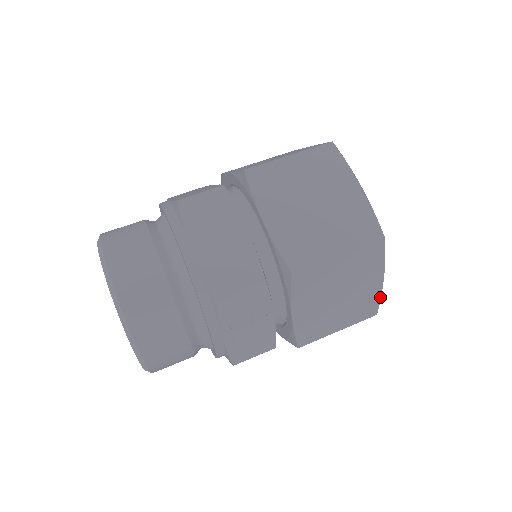
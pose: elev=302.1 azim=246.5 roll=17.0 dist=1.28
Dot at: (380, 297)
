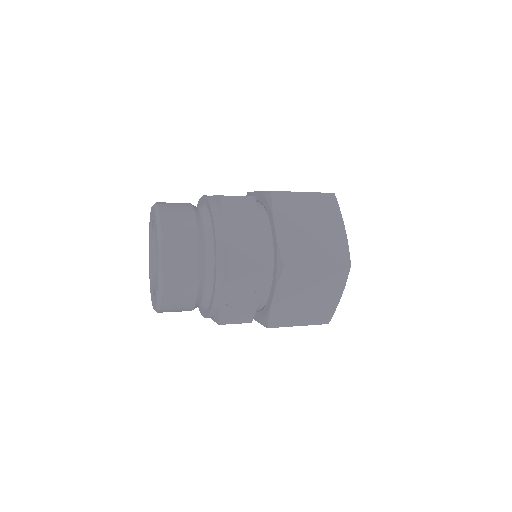
Dot at: (335, 310)
